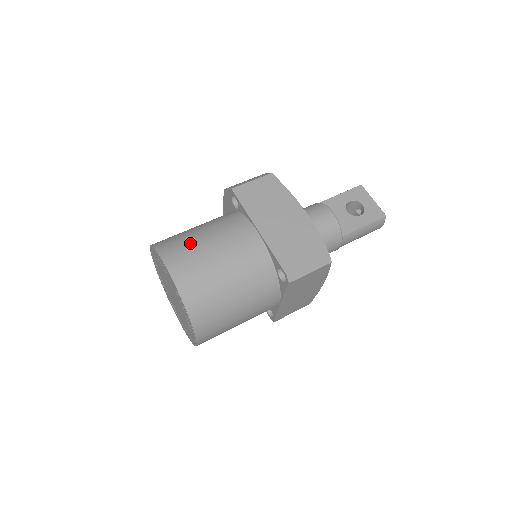
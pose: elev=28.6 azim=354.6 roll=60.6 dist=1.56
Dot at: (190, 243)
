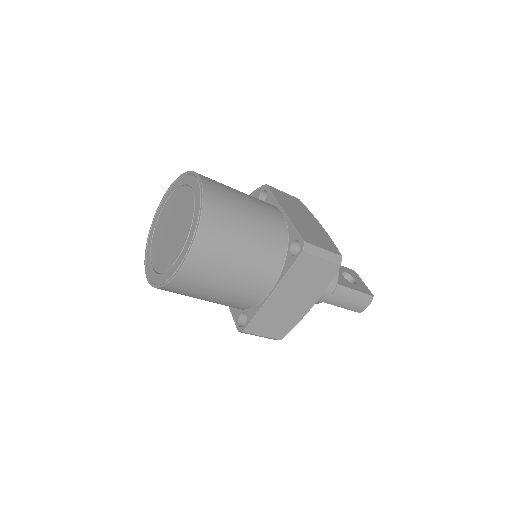
Dot at: occluded
